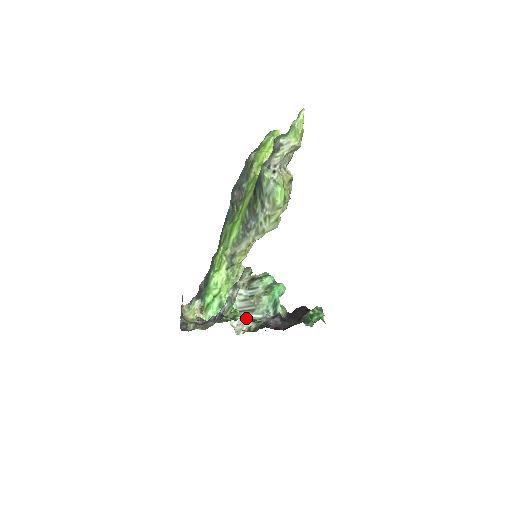
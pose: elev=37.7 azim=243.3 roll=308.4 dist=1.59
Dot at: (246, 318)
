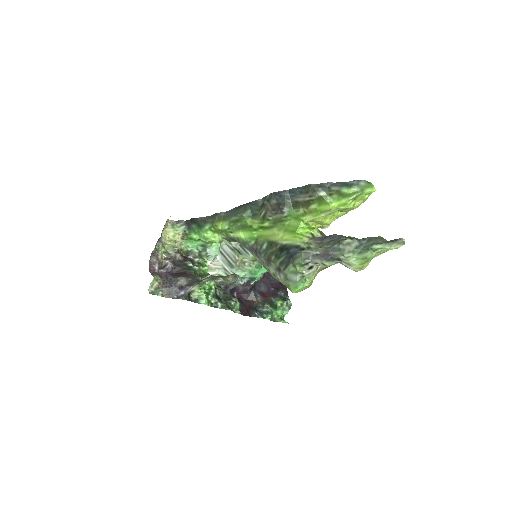
Dot at: (222, 266)
